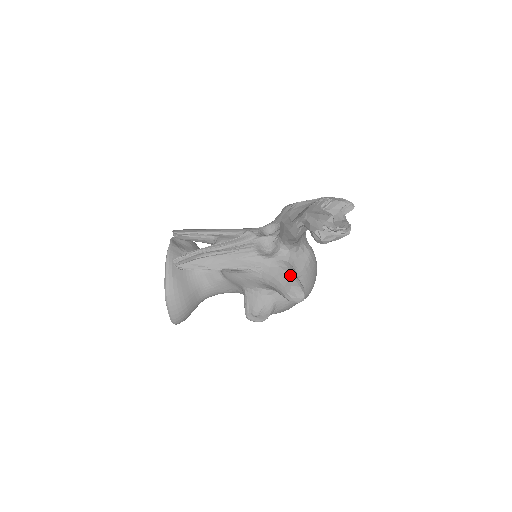
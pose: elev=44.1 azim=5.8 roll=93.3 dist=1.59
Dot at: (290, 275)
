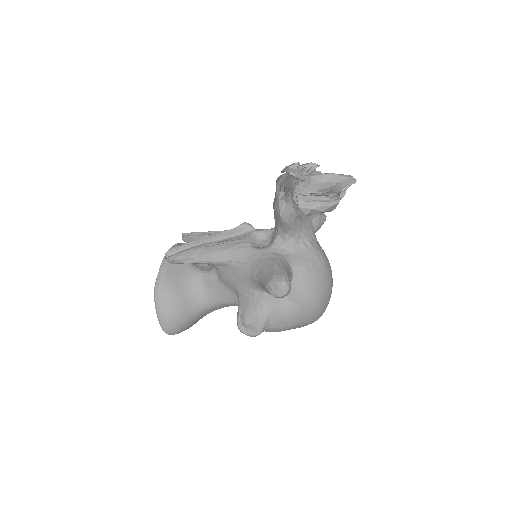
Dot at: (277, 265)
